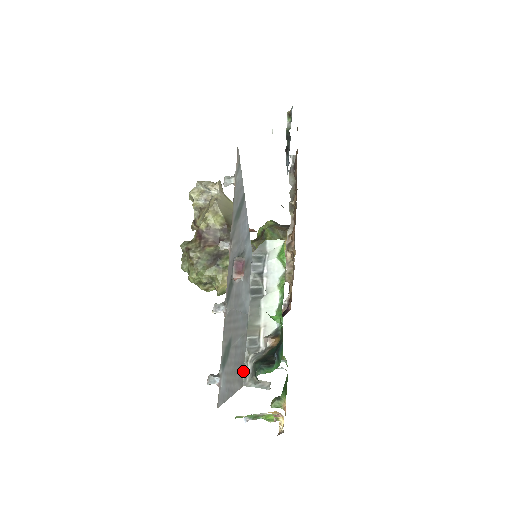
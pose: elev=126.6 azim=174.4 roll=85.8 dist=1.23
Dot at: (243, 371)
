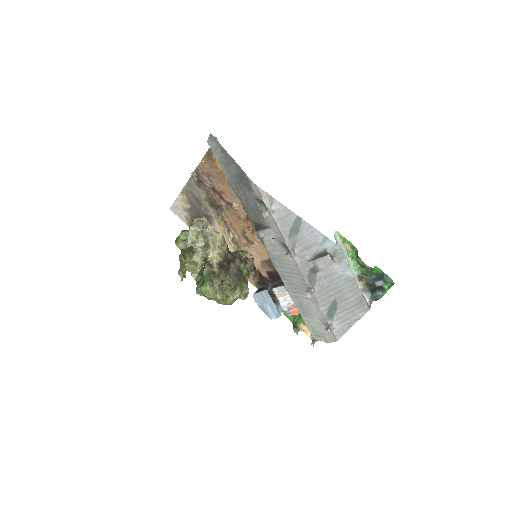
Dot at: (366, 304)
